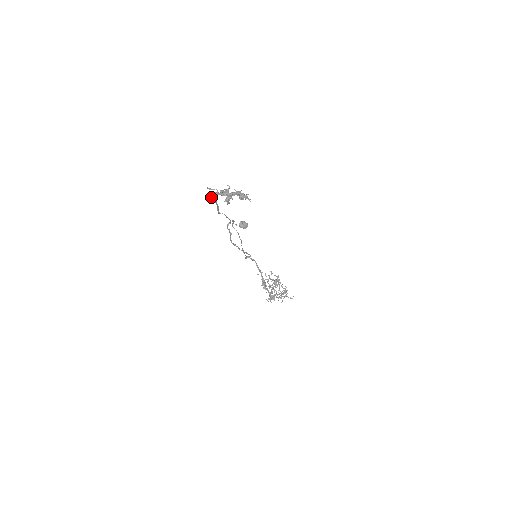
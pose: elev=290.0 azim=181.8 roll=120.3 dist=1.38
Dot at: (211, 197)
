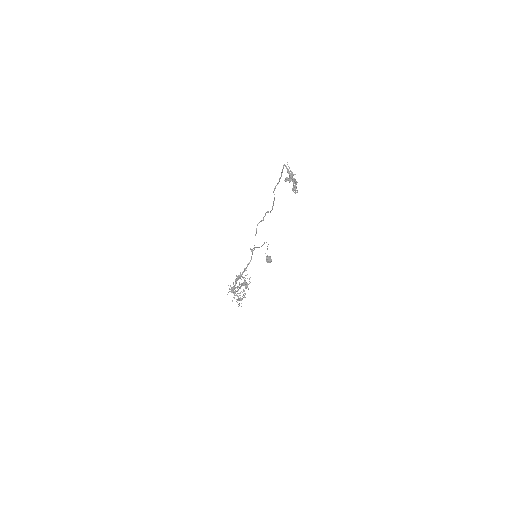
Dot at: (283, 168)
